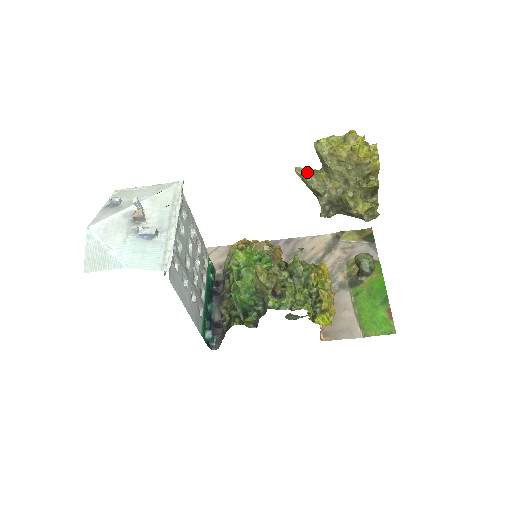
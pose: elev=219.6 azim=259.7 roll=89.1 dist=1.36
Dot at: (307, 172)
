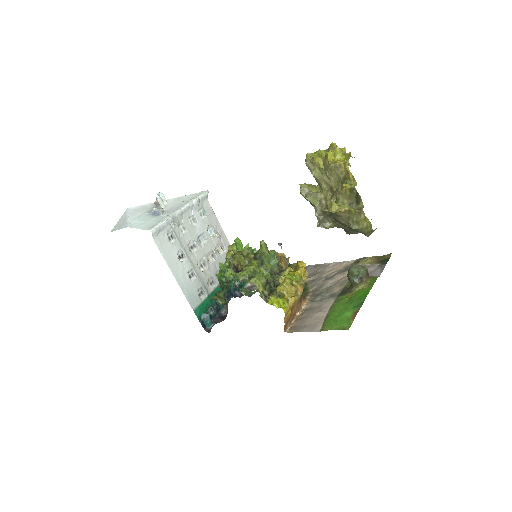
Dot at: occluded
